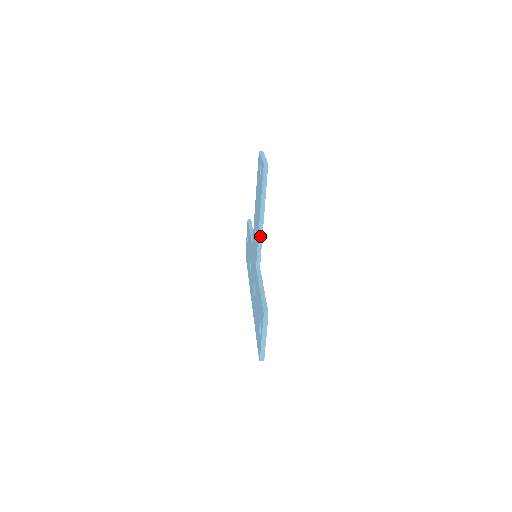
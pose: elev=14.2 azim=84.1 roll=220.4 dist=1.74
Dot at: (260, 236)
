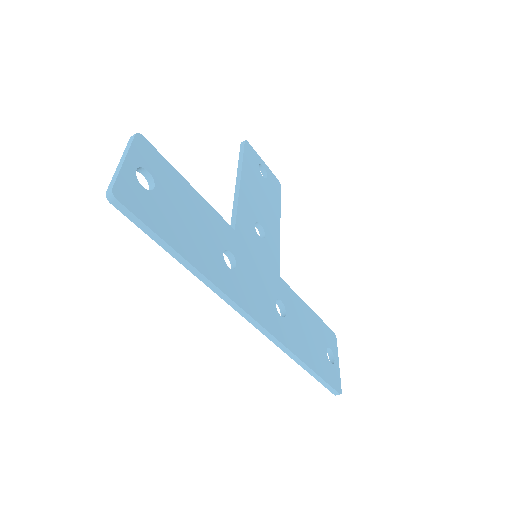
Dot at: (236, 197)
